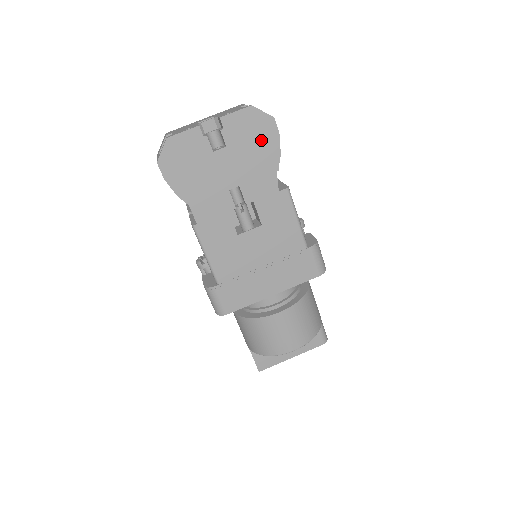
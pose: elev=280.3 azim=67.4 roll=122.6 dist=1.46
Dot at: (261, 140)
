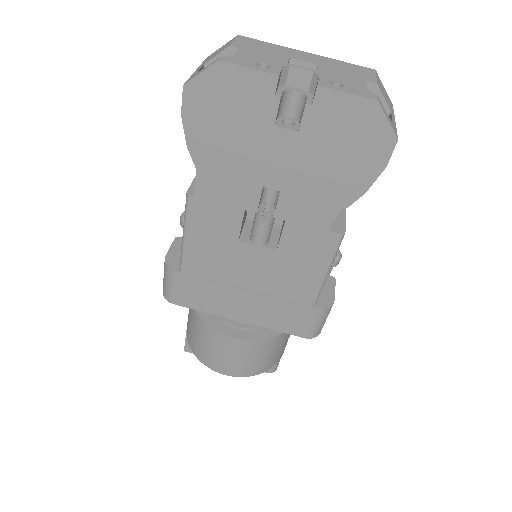
Dot at: (354, 156)
